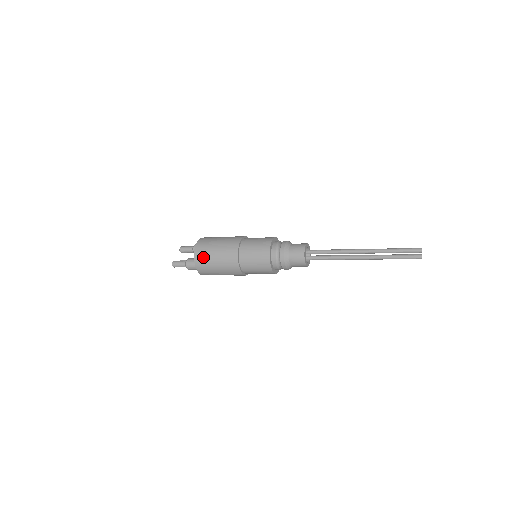
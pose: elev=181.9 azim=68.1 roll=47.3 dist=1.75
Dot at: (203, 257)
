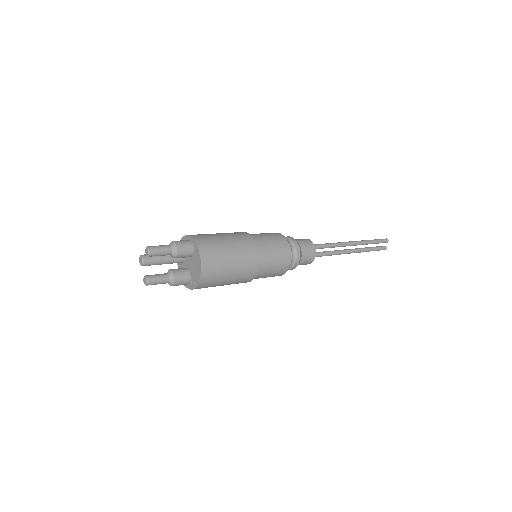
Dot at: occluded
